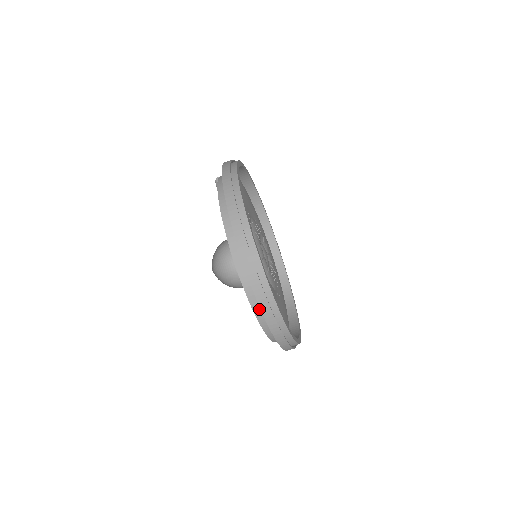
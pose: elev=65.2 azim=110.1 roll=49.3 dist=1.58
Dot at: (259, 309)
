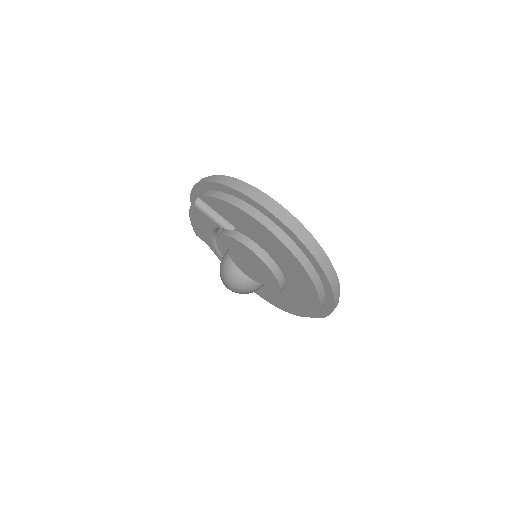
Dot at: (315, 276)
